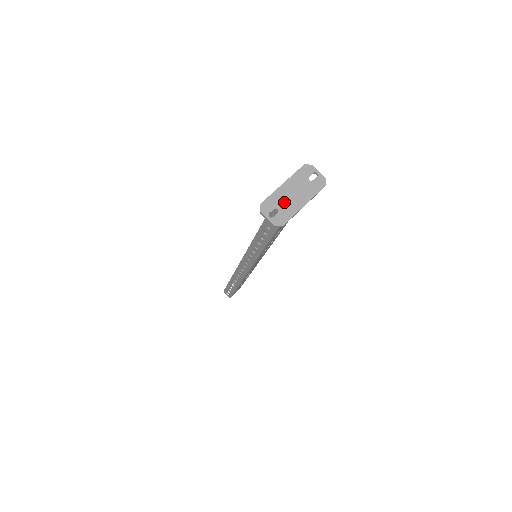
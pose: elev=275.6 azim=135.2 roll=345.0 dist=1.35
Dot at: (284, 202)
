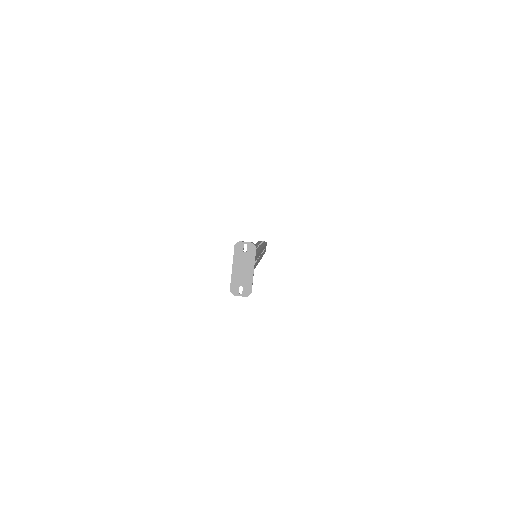
Dot at: (241, 279)
